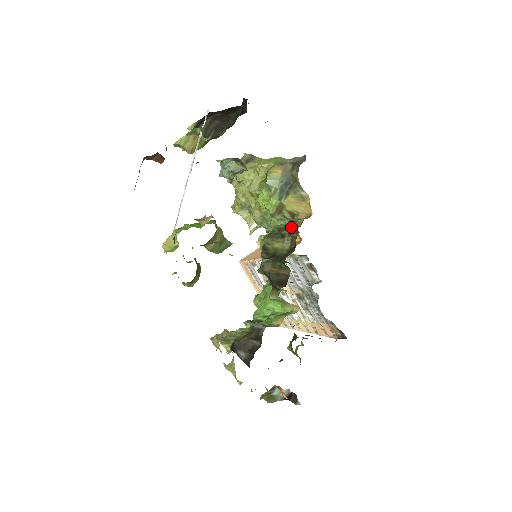
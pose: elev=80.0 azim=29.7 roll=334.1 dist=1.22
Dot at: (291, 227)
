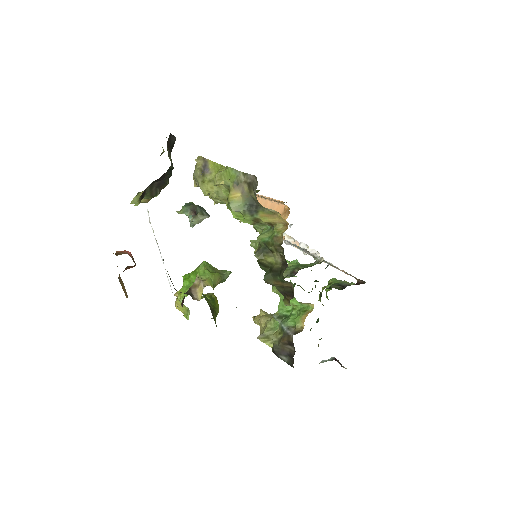
Dot at: (275, 243)
